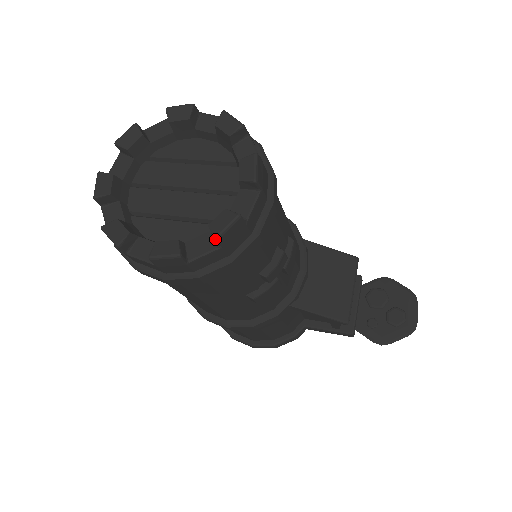
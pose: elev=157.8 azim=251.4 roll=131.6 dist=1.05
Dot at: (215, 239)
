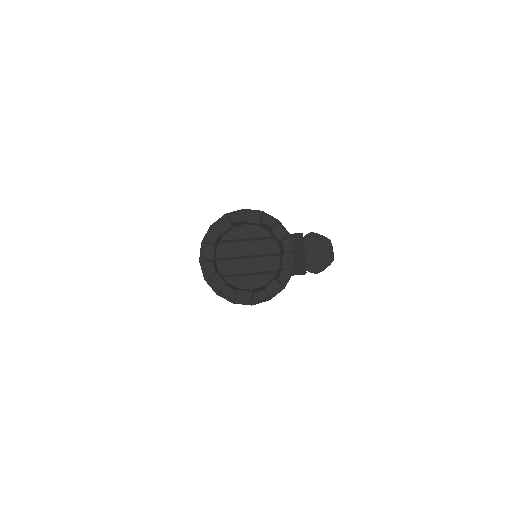
Dot at: occluded
